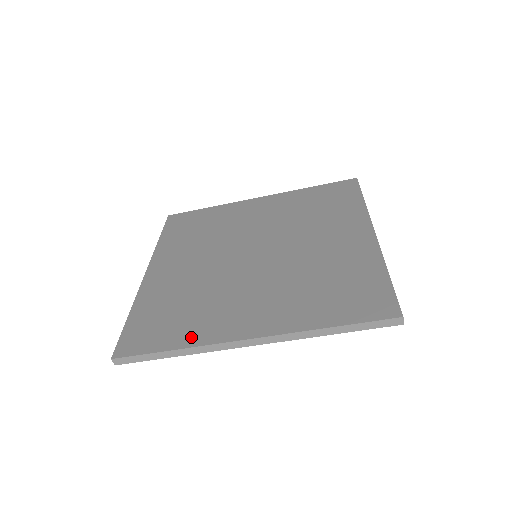
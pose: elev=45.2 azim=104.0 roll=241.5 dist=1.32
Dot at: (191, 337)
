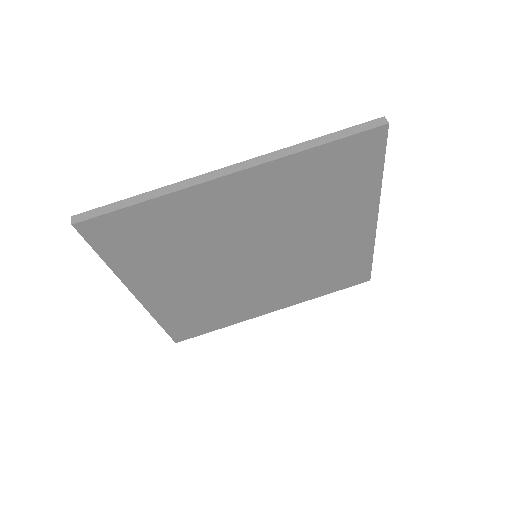
Dot at: occluded
